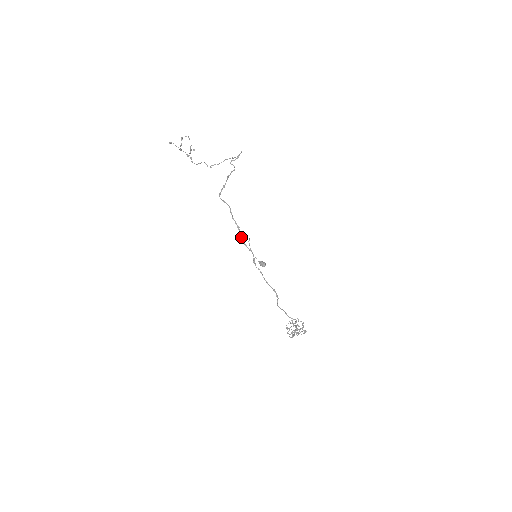
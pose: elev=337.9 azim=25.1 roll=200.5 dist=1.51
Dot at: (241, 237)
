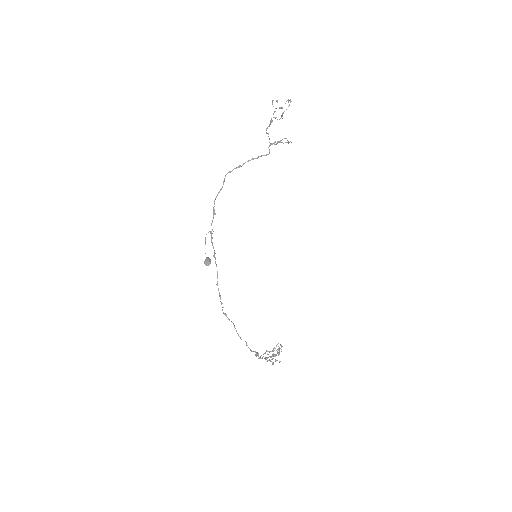
Dot at: (211, 224)
